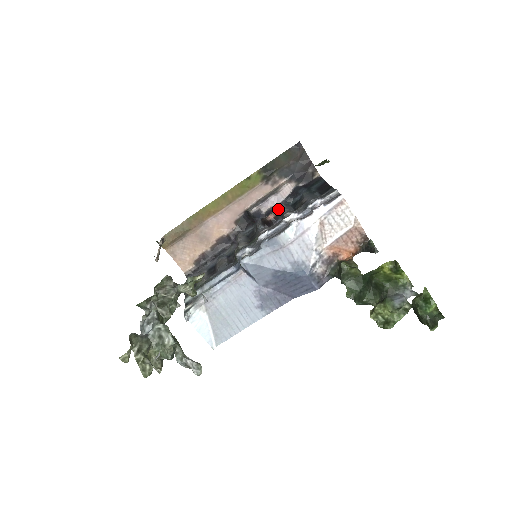
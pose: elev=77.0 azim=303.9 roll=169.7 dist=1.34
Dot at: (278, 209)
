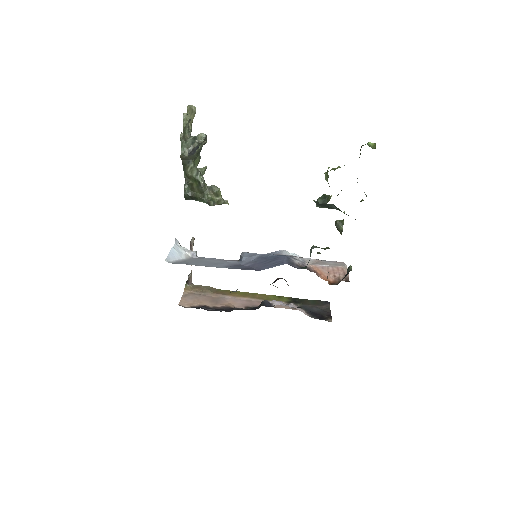
Dot at: occluded
